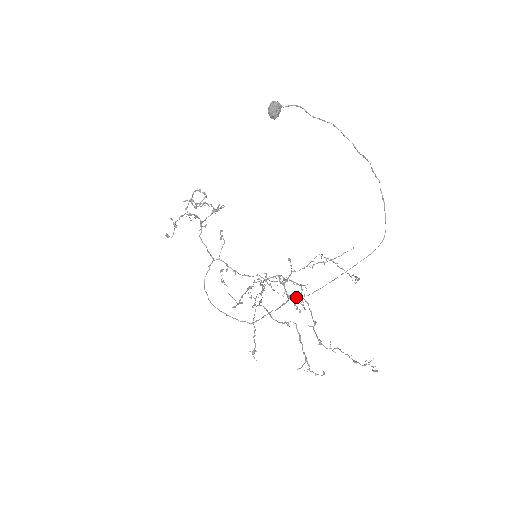
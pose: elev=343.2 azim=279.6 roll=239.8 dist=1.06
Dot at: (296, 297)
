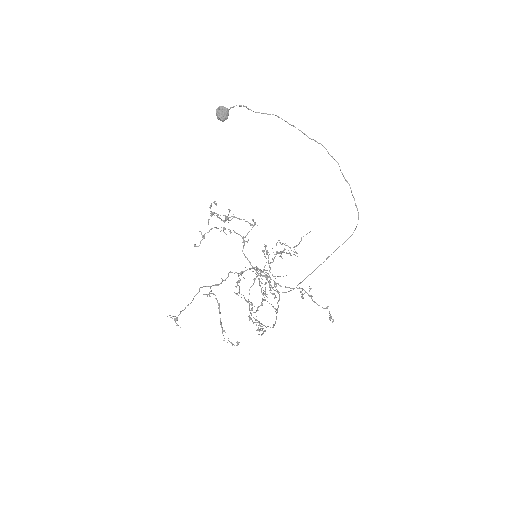
Dot at: (285, 292)
